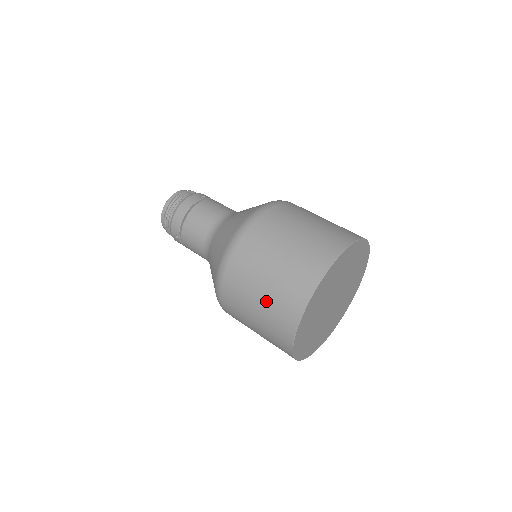
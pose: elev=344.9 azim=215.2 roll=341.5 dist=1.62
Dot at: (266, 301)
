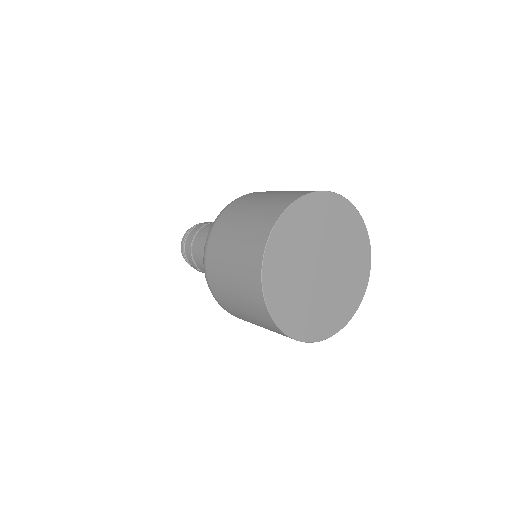
Dot at: (240, 298)
